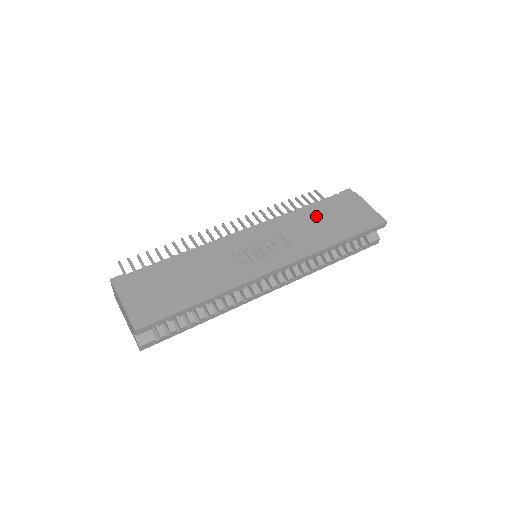
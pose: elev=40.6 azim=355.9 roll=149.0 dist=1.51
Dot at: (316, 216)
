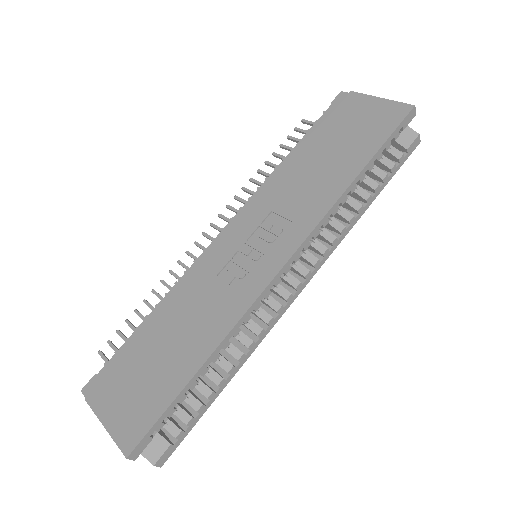
Dot at: (309, 157)
